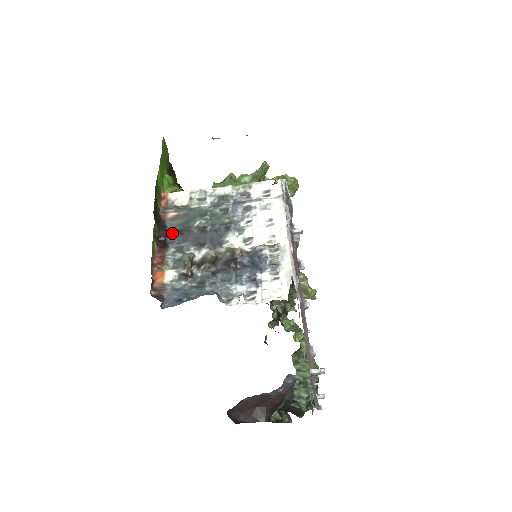
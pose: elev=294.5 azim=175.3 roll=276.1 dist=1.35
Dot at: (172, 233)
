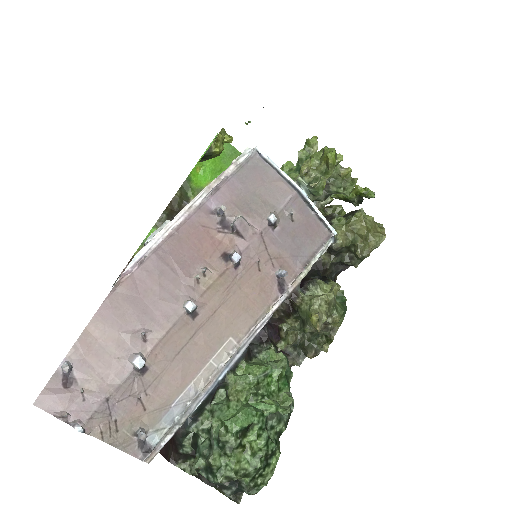
Dot at: occluded
